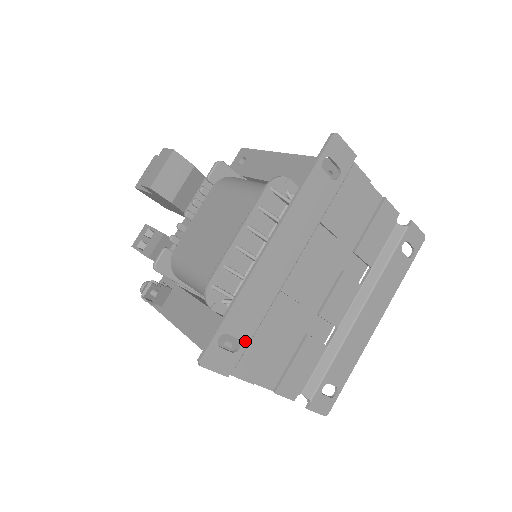
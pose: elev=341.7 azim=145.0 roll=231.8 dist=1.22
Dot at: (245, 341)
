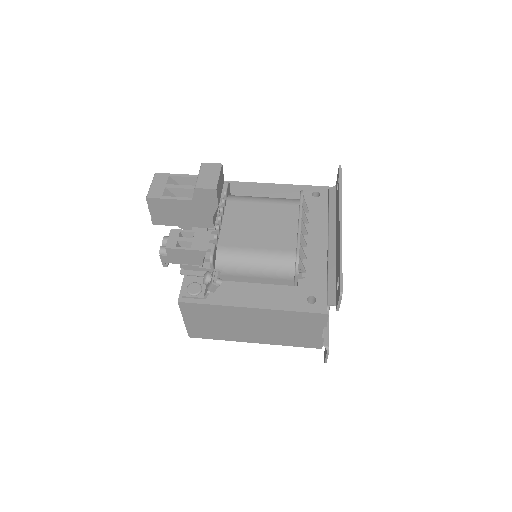
Dot at: occluded
